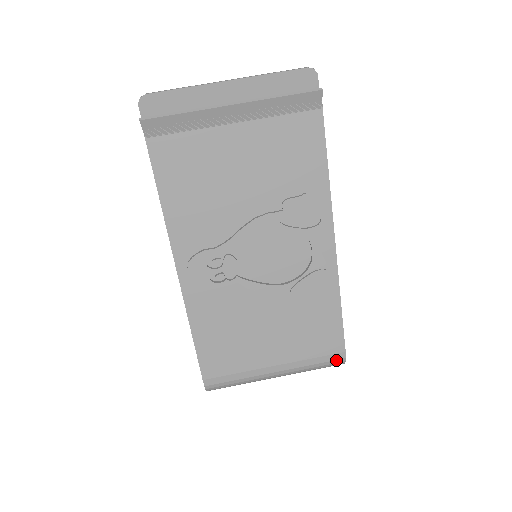
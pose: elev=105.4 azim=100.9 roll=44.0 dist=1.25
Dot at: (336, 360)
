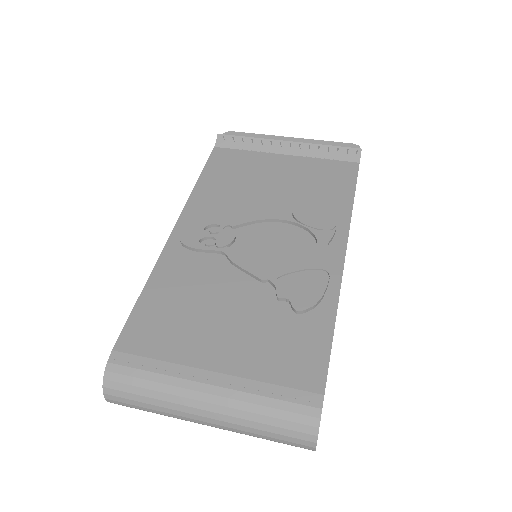
Dot at: (306, 406)
